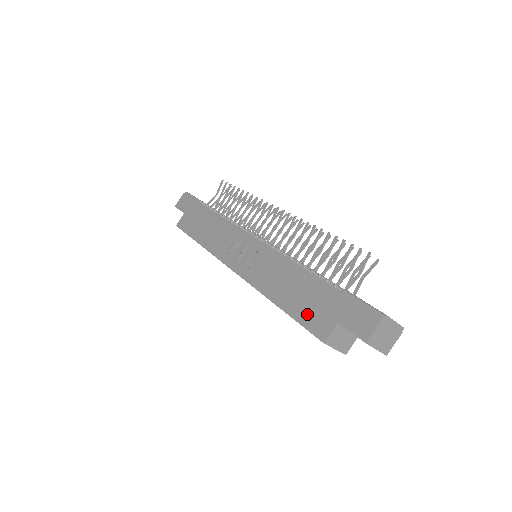
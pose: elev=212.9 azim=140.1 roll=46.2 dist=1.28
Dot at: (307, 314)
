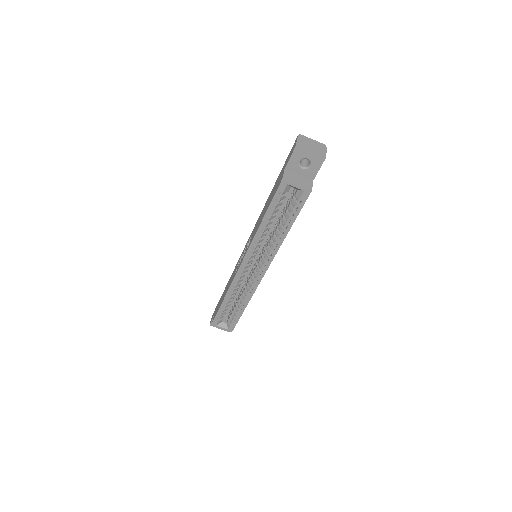
Dot at: (273, 194)
